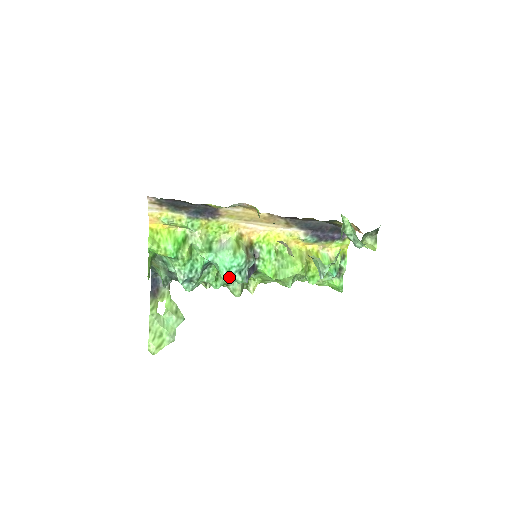
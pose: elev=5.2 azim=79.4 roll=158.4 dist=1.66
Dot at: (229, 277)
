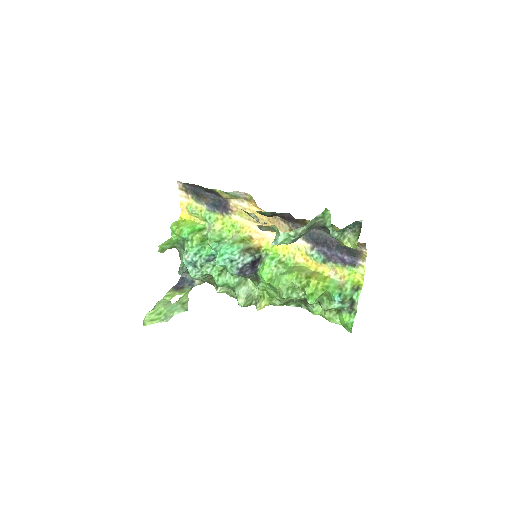
Dot at: (220, 261)
